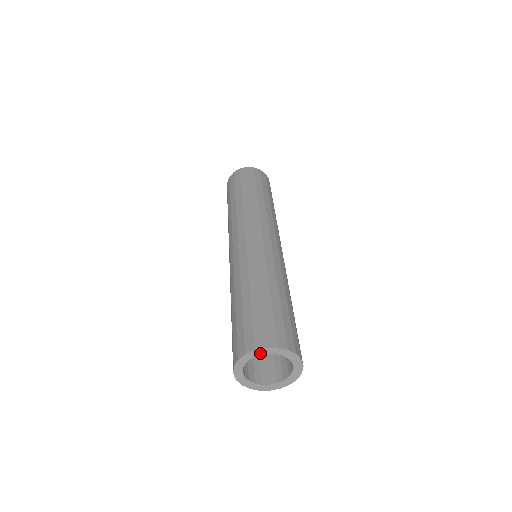
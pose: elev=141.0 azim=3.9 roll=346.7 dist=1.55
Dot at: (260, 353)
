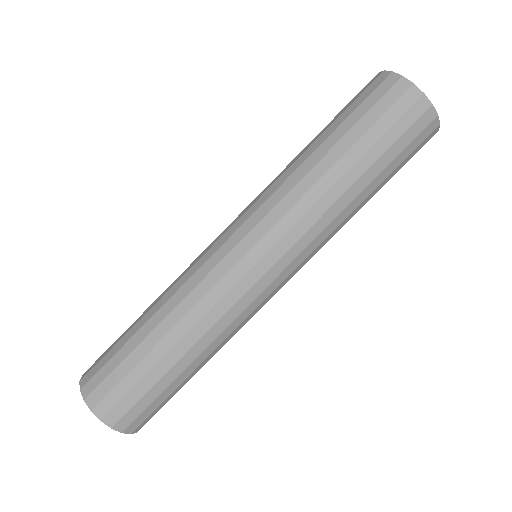
Dot at: occluded
